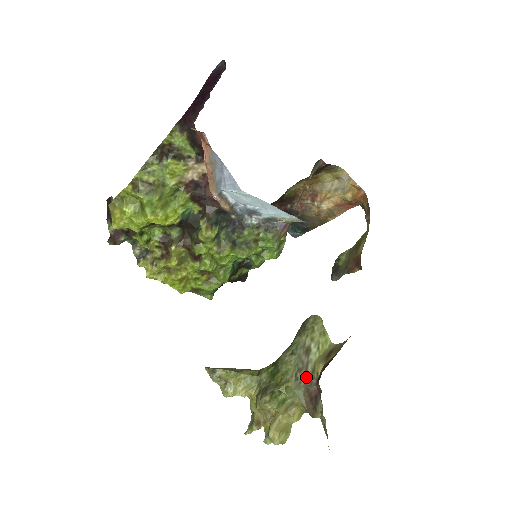
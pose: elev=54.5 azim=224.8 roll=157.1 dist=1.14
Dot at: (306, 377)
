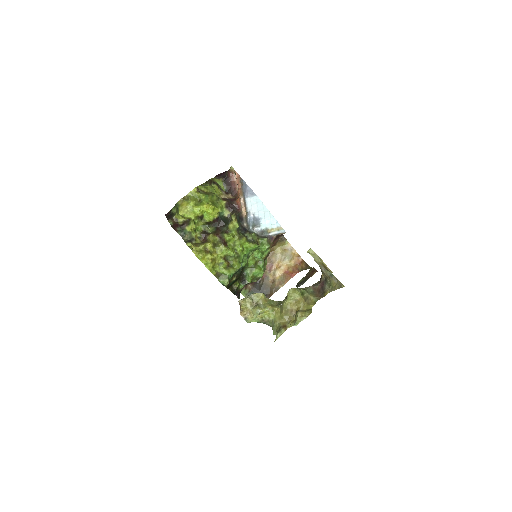
Dot at: occluded
